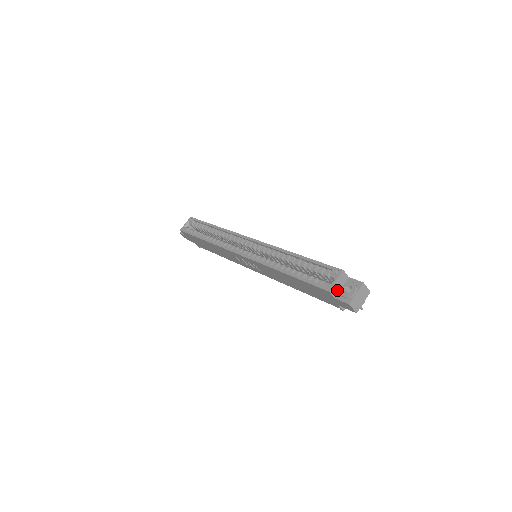
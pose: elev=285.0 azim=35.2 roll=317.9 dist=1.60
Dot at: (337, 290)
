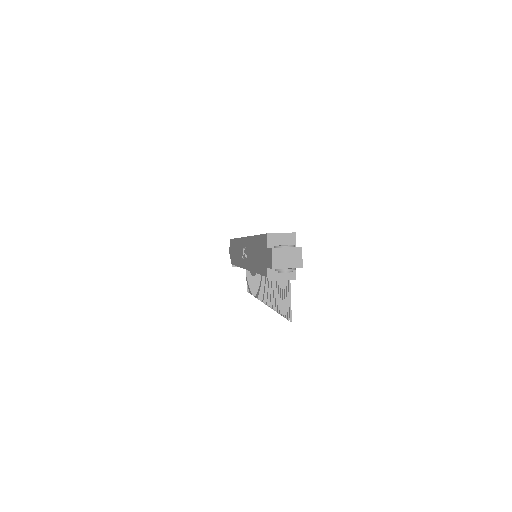
Dot at: (276, 243)
